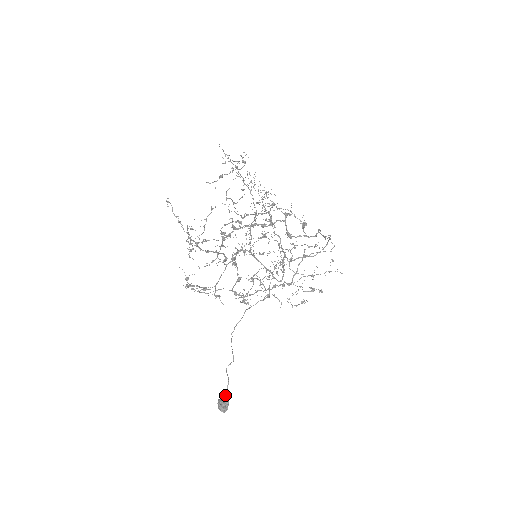
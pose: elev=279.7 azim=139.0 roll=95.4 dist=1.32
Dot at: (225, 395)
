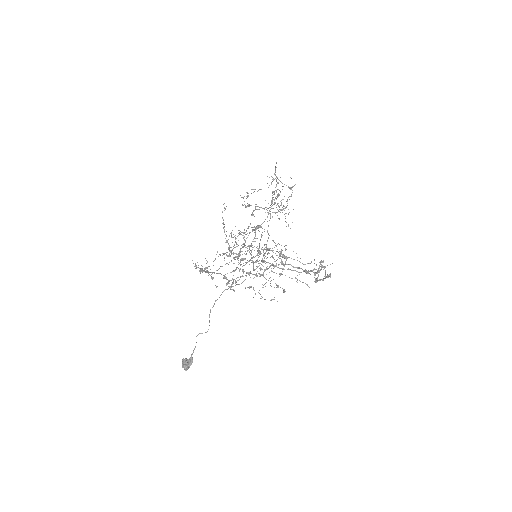
Dot at: (190, 357)
